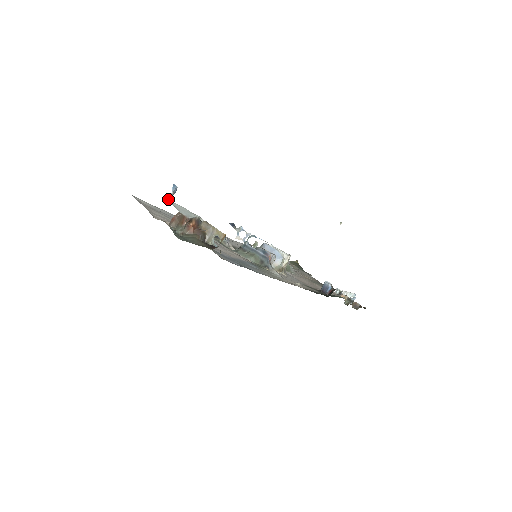
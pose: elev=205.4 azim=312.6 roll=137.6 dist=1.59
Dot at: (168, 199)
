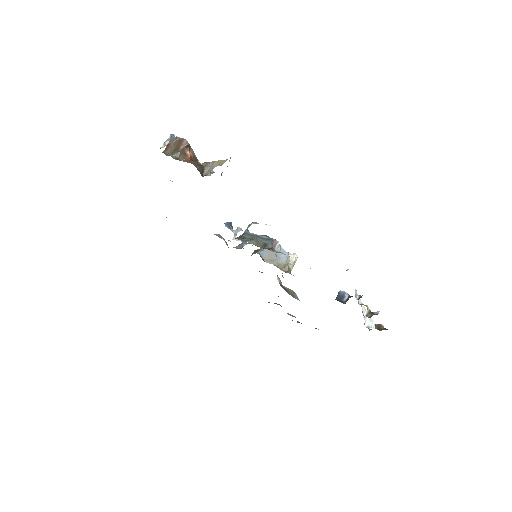
Dot at: (163, 146)
